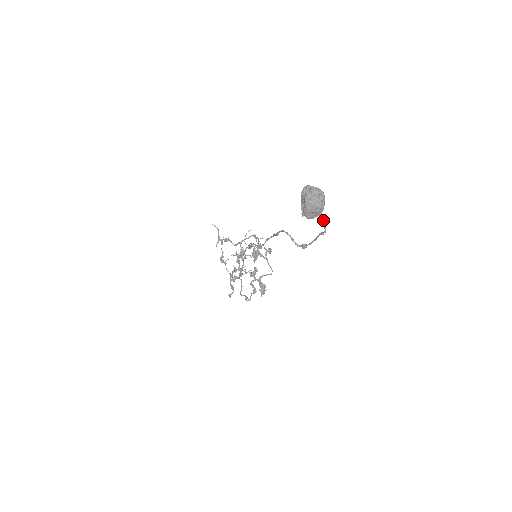
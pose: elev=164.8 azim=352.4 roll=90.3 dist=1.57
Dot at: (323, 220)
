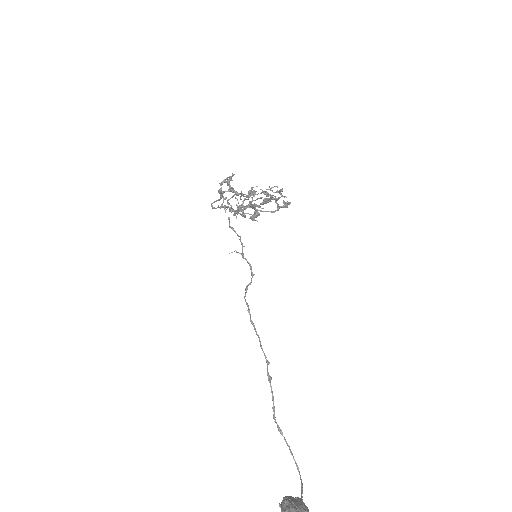
Dot at: (302, 492)
